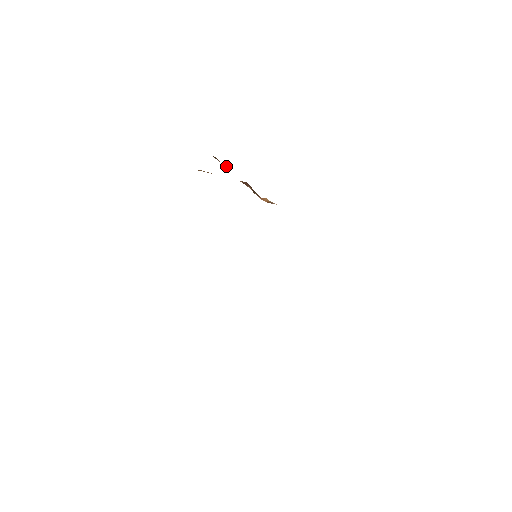
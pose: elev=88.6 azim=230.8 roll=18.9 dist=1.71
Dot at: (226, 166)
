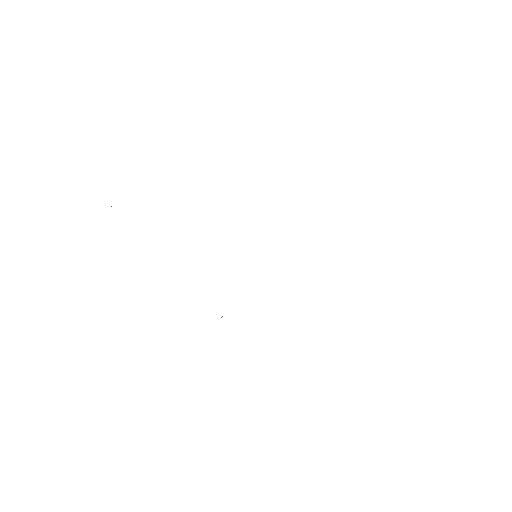
Dot at: occluded
